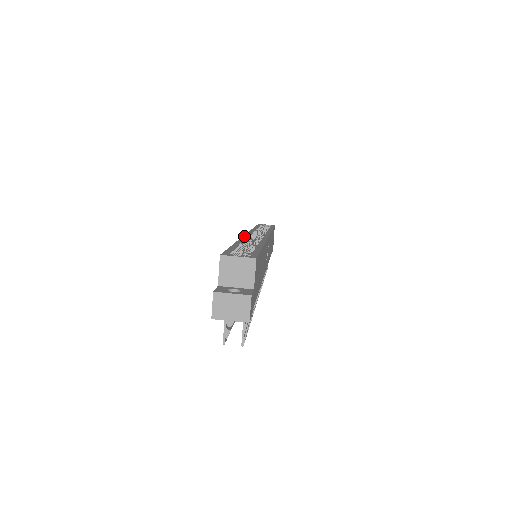
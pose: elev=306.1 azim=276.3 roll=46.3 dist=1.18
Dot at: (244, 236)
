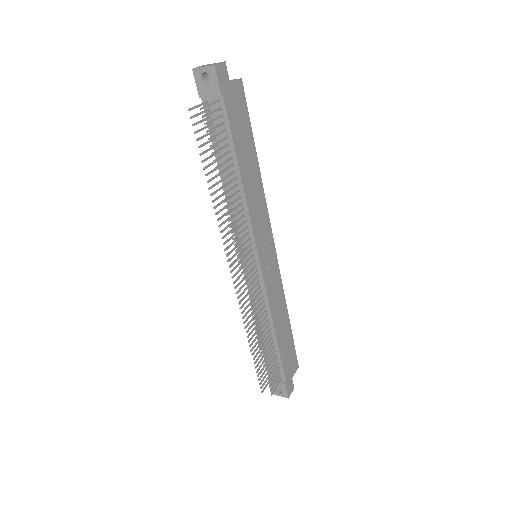
Dot at: occluded
